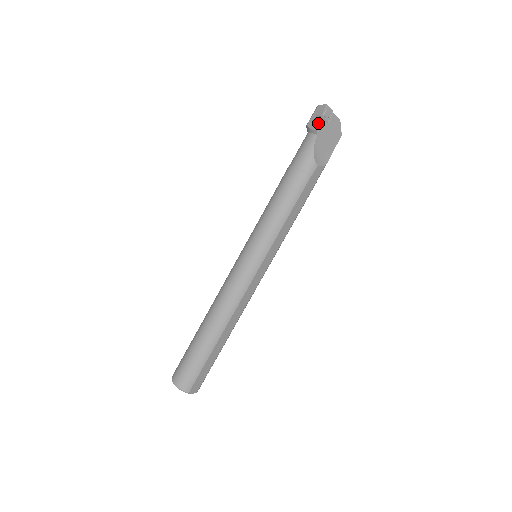
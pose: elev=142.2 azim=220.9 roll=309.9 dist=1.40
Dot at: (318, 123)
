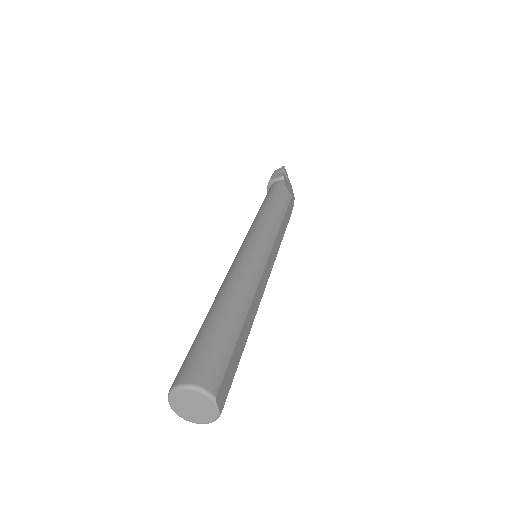
Dot at: (283, 173)
